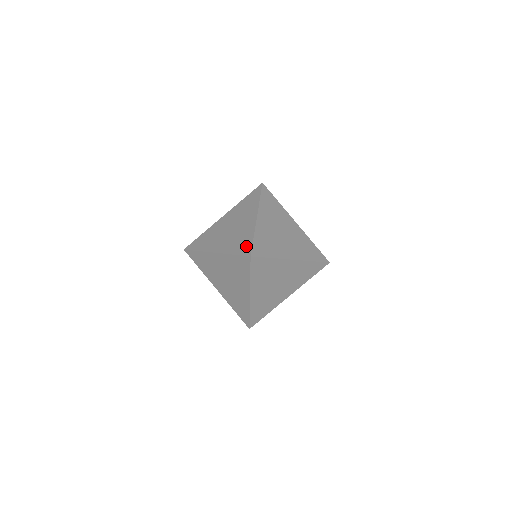
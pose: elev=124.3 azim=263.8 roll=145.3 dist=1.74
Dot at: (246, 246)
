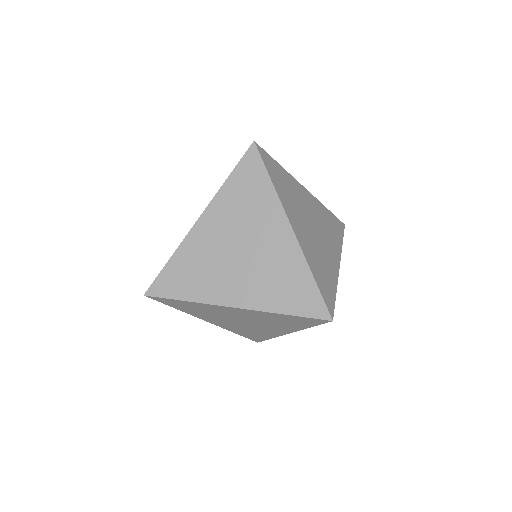
Dot at: occluded
